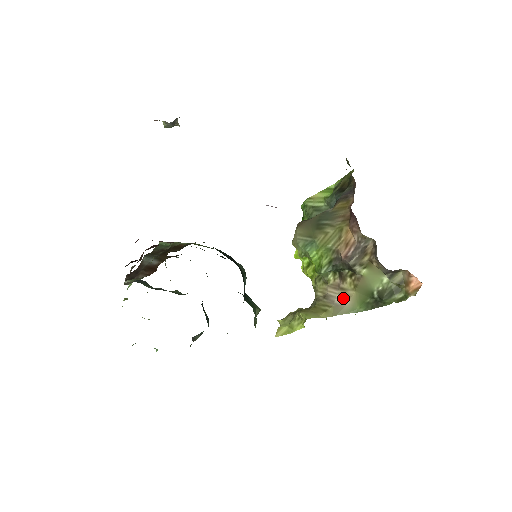
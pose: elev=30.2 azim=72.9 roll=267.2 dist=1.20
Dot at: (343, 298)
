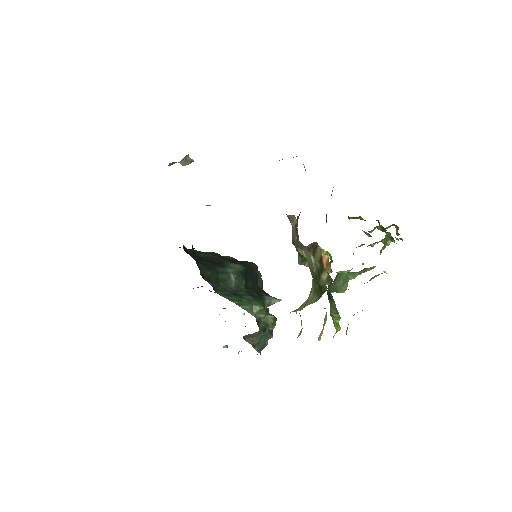
Dot at: occluded
